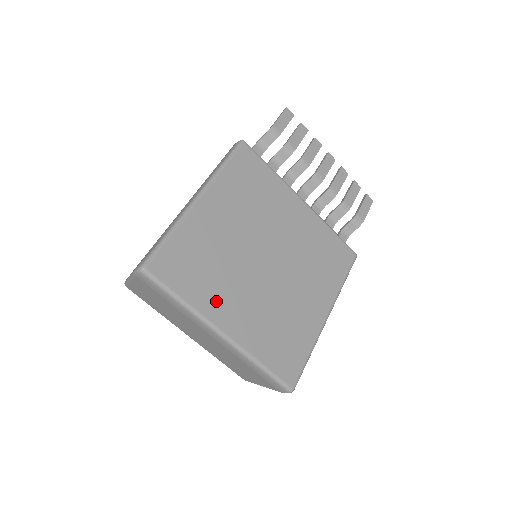
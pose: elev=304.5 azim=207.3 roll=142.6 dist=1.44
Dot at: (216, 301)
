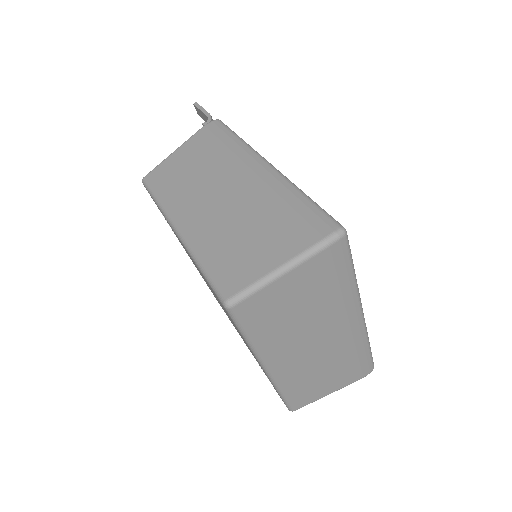
Dot at: occluded
